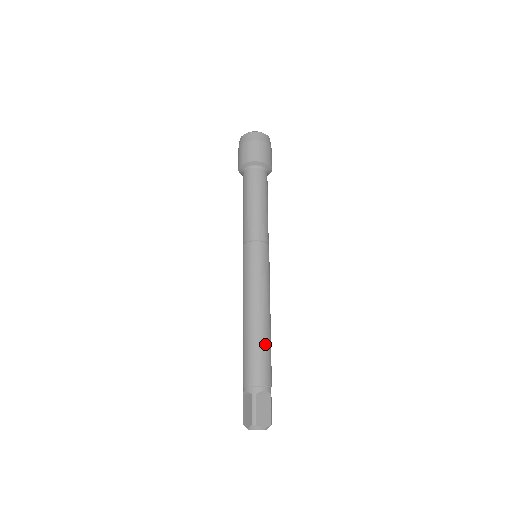
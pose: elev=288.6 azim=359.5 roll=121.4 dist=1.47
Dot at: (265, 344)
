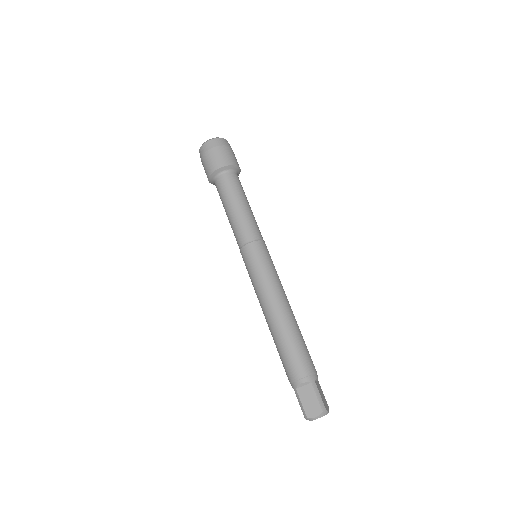
Dot at: (301, 334)
